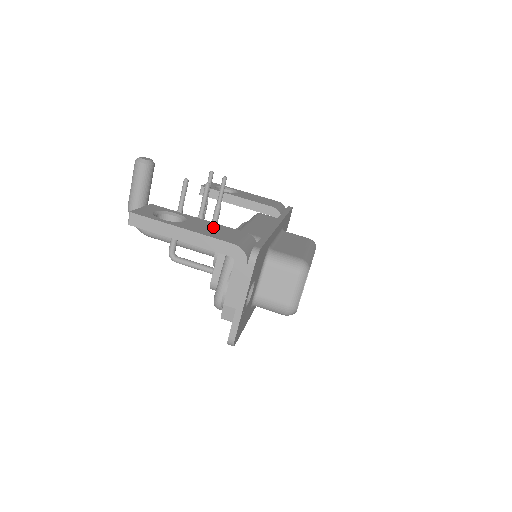
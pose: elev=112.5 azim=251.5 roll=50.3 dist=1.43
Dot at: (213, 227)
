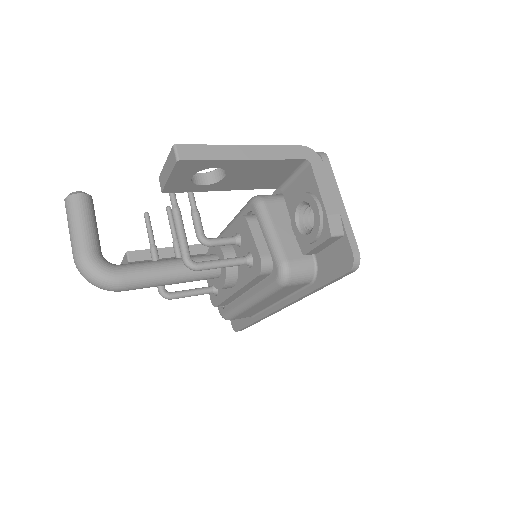
Dot at: occluded
